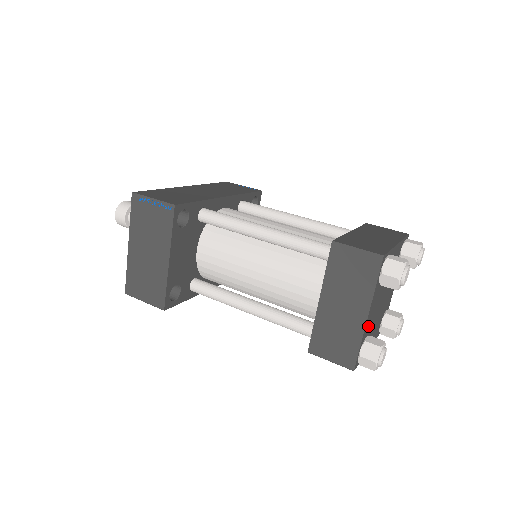
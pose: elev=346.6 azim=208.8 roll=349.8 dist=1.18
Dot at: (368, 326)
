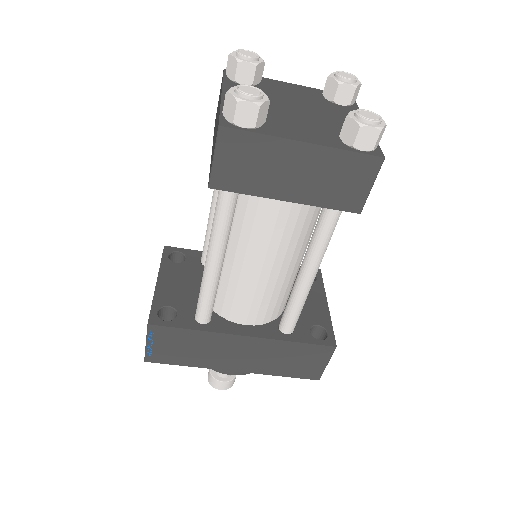
Dot at: occluded
